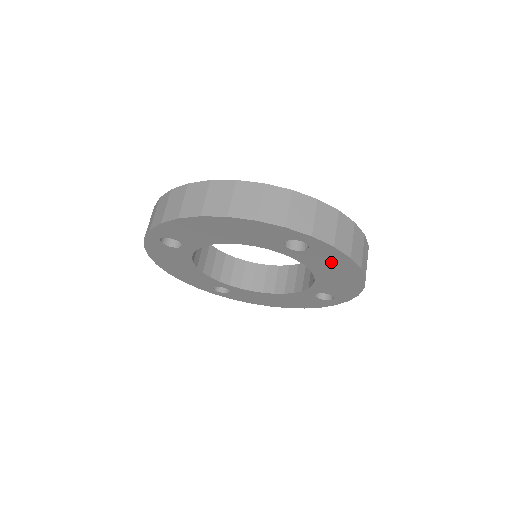
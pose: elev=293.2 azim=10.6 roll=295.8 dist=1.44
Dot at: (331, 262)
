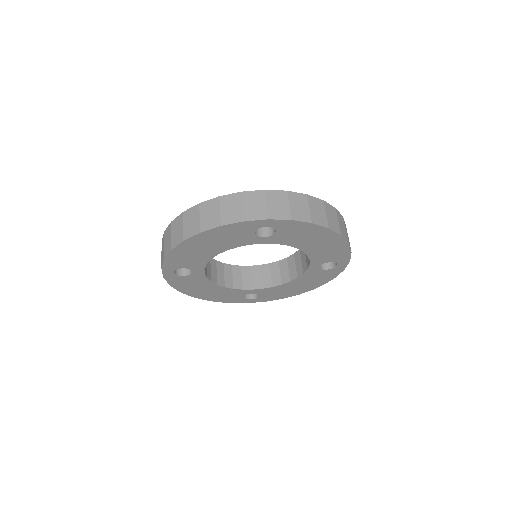
Dot at: (302, 233)
